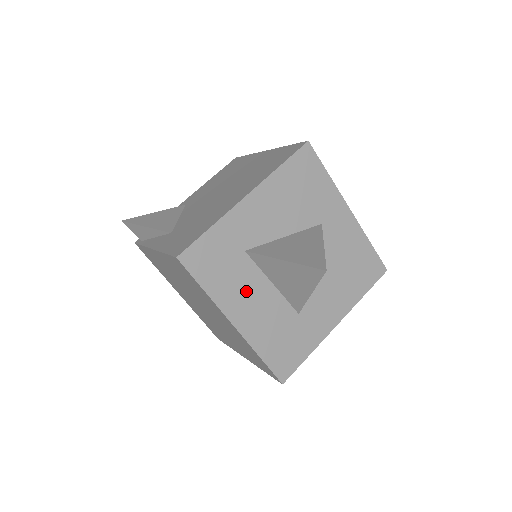
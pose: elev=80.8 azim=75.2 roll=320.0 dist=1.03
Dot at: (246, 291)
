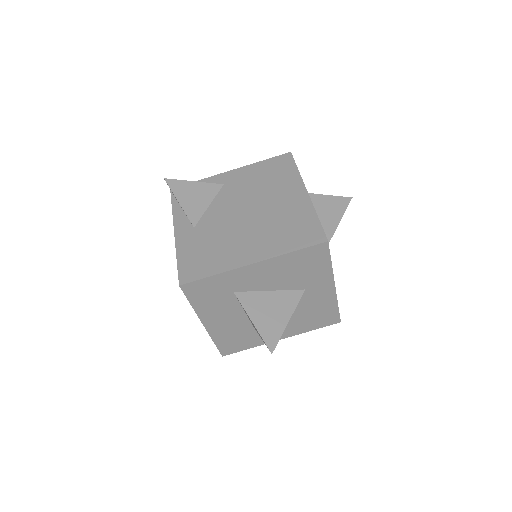
Dot at: (222, 311)
